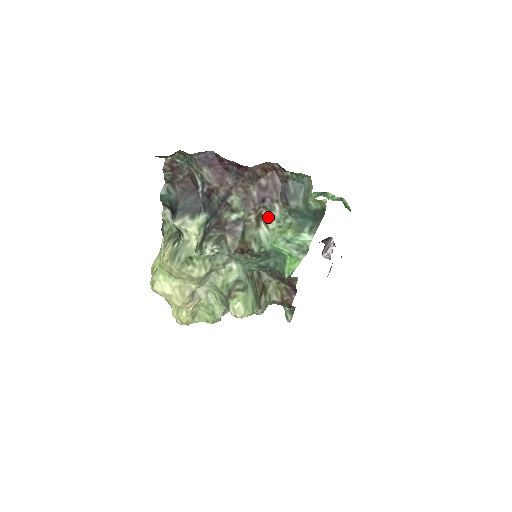
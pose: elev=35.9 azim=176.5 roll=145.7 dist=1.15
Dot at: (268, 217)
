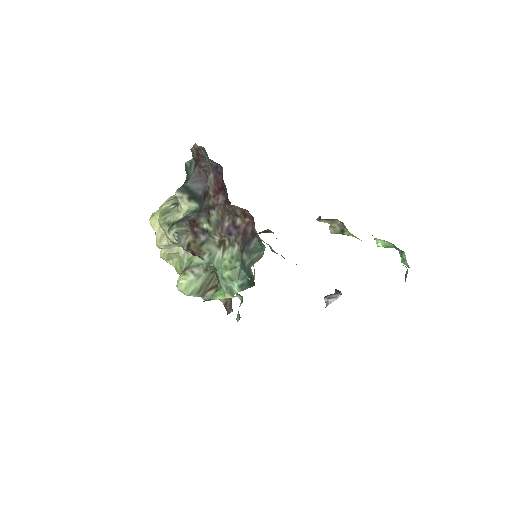
Dot at: (228, 248)
